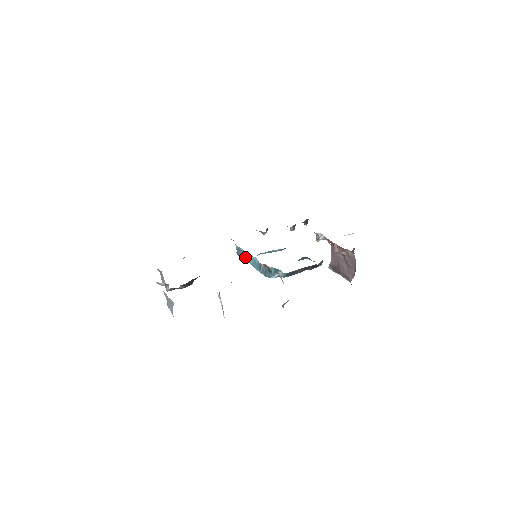
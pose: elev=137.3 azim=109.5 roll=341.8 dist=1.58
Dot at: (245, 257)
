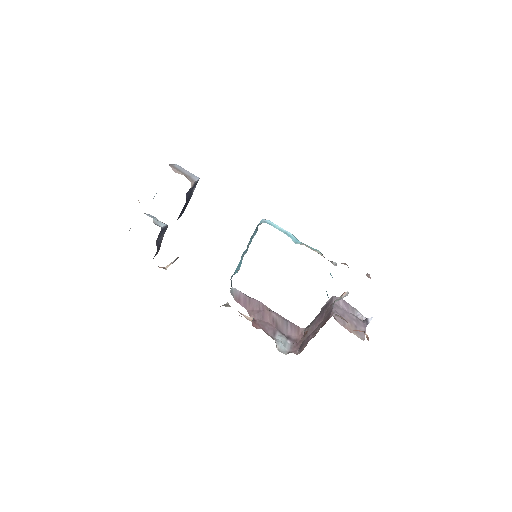
Dot at: (248, 245)
